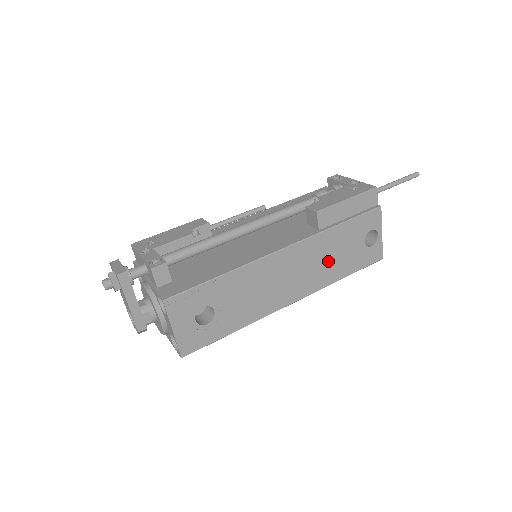
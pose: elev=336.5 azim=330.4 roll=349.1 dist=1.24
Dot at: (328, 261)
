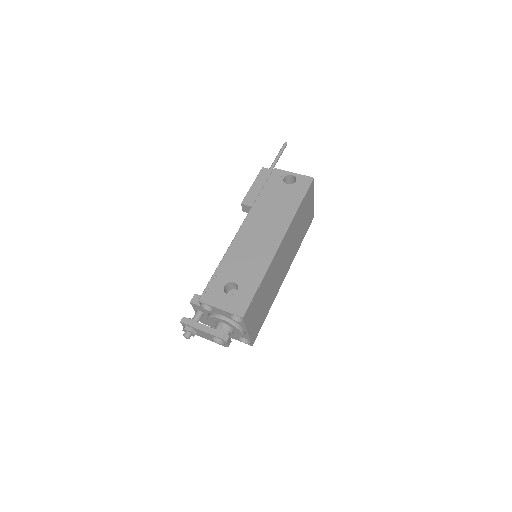
Dot at: (276, 209)
